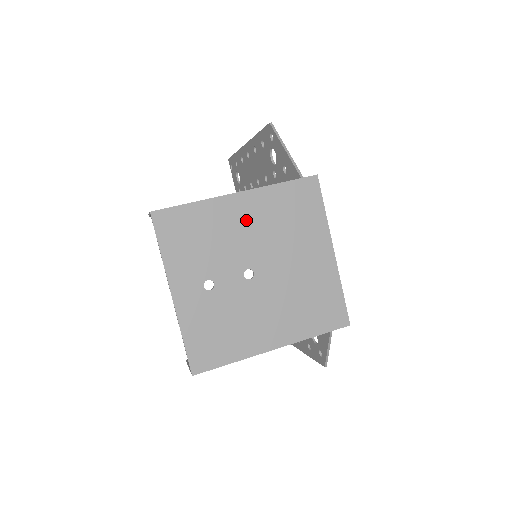
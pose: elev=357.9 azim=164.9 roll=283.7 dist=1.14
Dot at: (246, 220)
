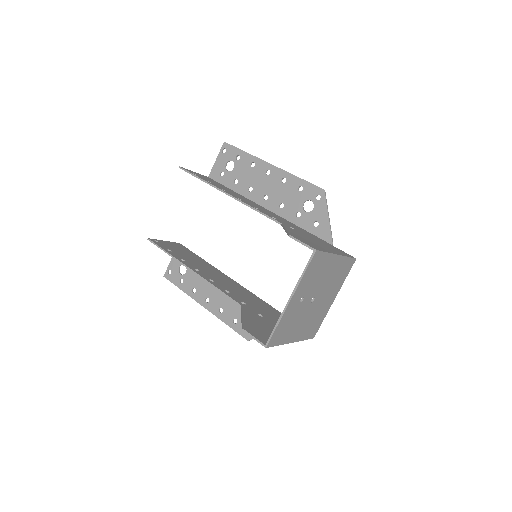
Dot at: (331, 271)
